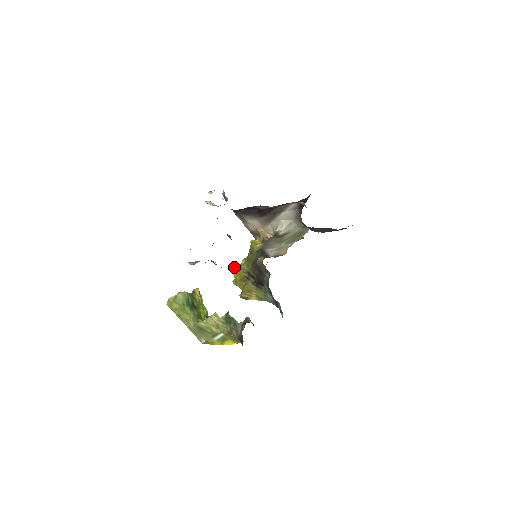
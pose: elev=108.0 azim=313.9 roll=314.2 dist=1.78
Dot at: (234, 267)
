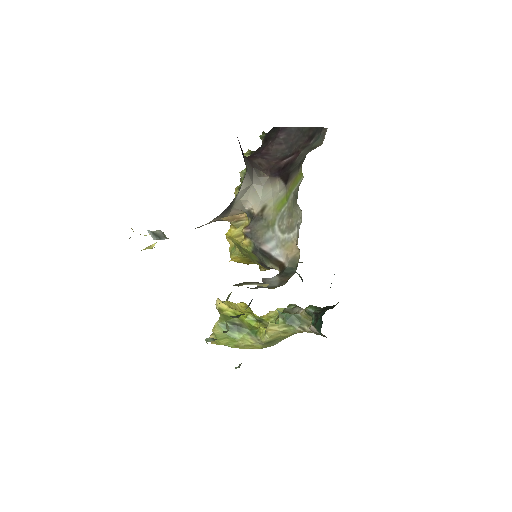
Dot at: occluded
